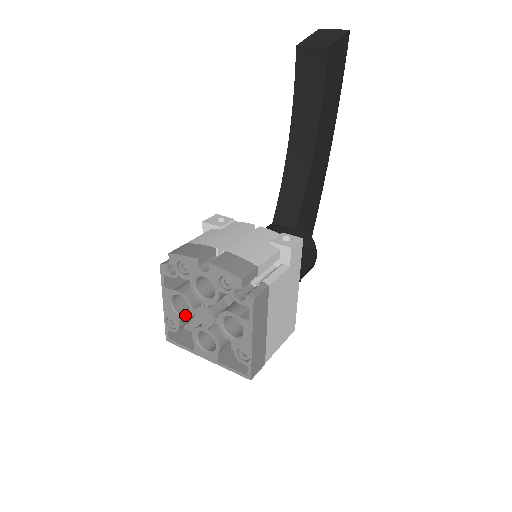
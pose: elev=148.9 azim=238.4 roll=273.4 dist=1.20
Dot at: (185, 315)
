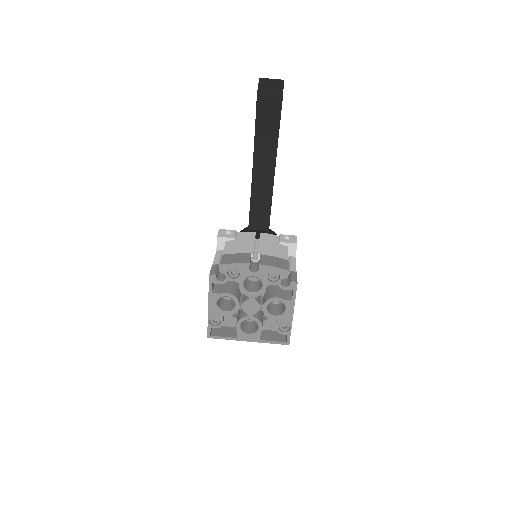
Dot at: (230, 311)
